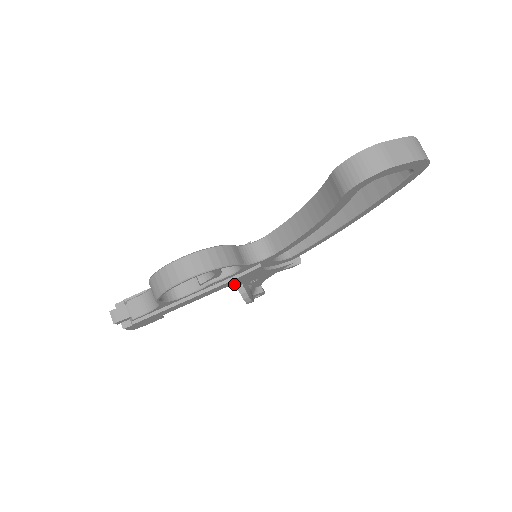
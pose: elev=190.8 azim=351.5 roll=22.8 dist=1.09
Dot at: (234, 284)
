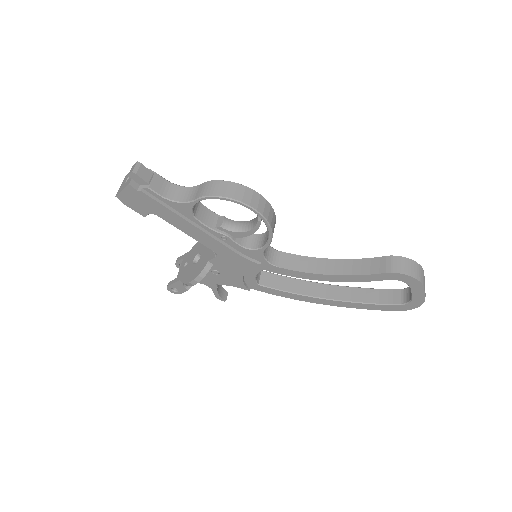
Dot at: (218, 256)
